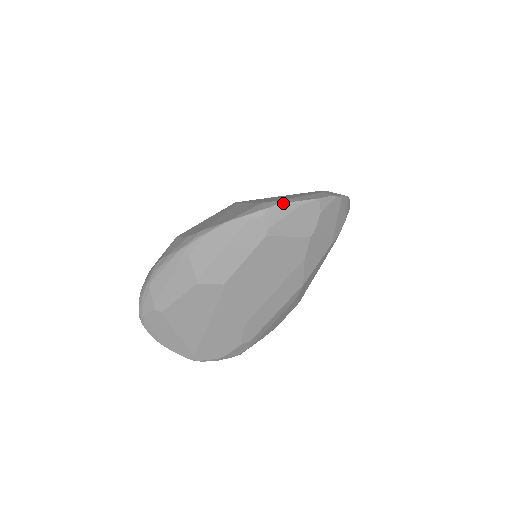
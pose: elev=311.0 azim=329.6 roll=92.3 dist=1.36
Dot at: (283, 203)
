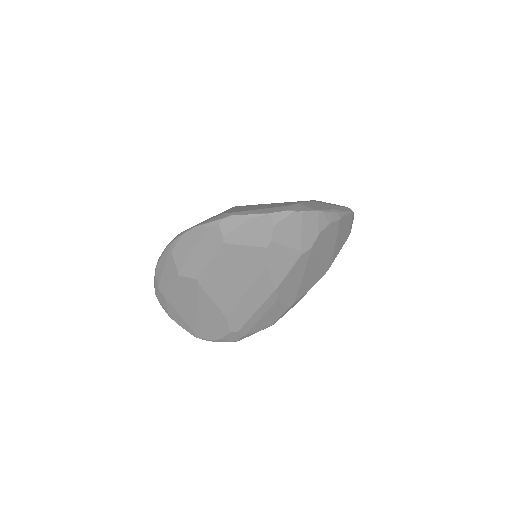
Dot at: (235, 215)
